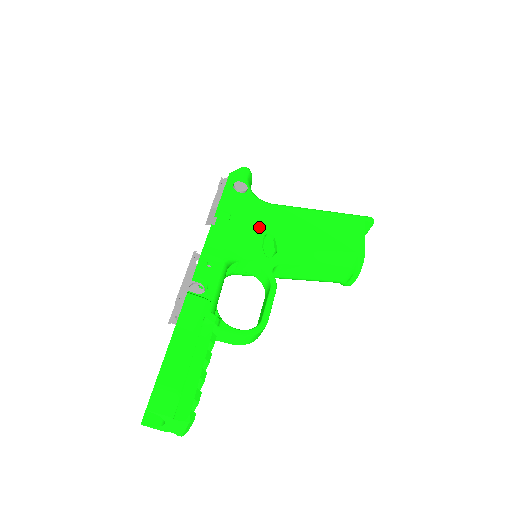
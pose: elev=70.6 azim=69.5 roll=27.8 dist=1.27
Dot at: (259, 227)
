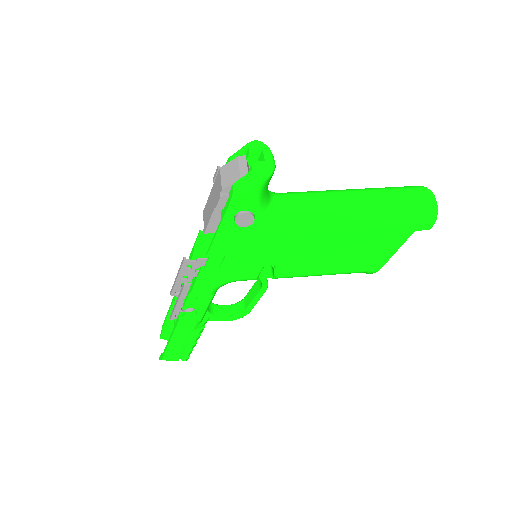
Dot at: (258, 263)
